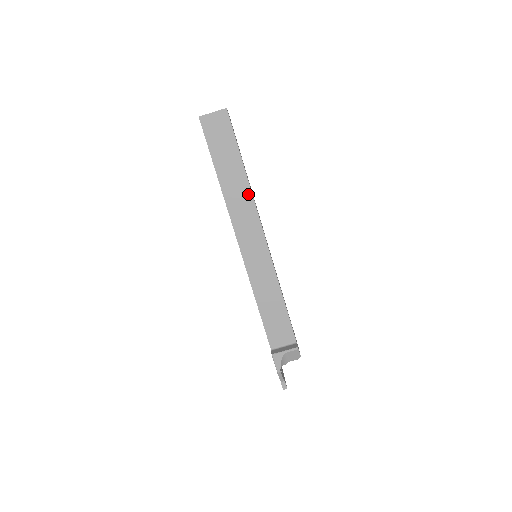
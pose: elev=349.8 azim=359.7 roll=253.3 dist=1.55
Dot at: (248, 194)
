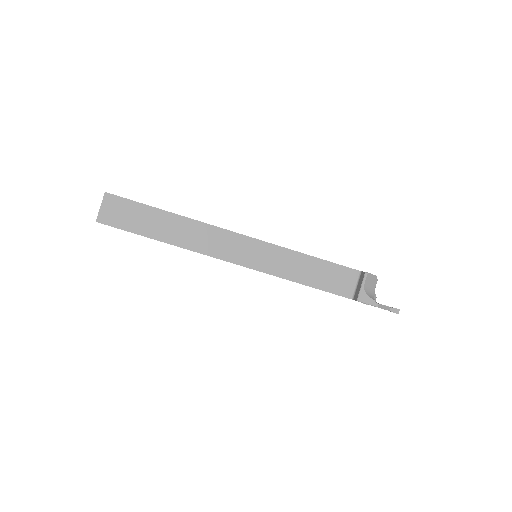
Dot at: (194, 224)
